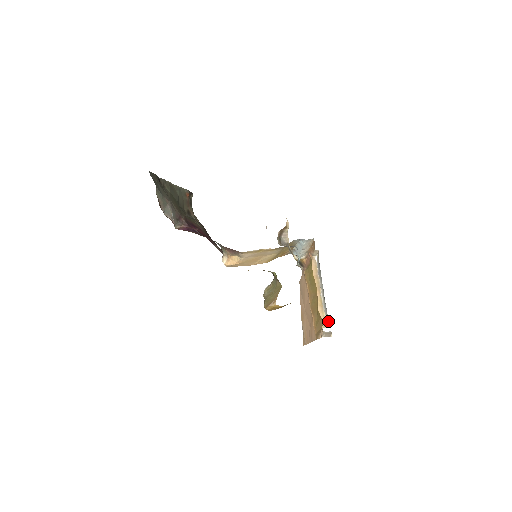
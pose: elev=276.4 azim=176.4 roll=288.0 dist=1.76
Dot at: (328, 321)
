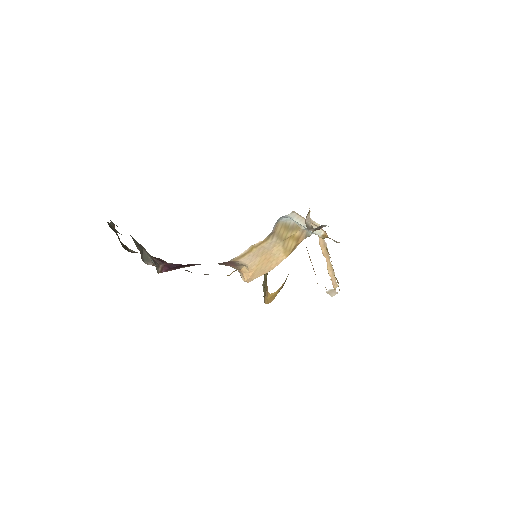
Dot at: occluded
